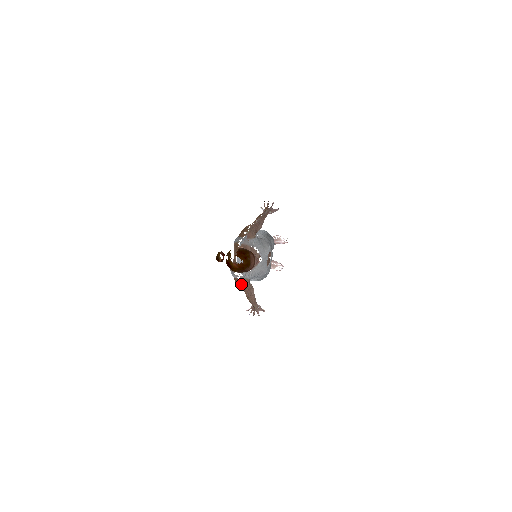
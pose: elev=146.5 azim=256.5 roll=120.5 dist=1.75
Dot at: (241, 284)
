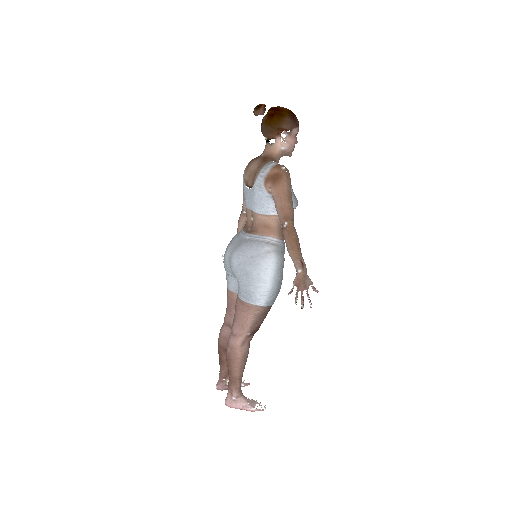
Dot at: occluded
